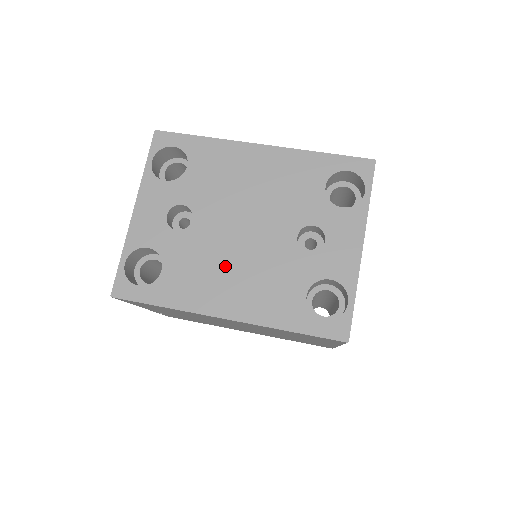
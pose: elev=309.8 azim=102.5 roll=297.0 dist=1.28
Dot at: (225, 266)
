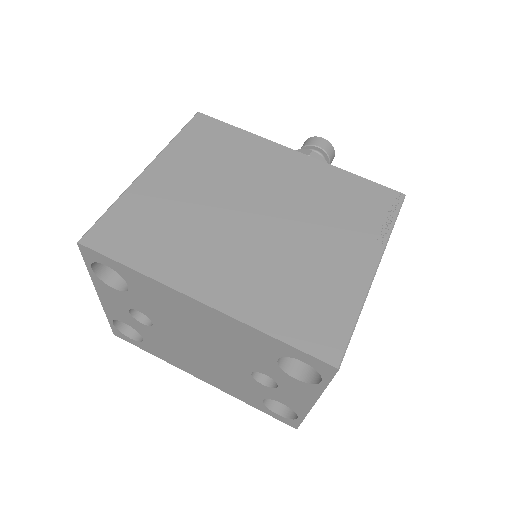
Dot at: (192, 359)
